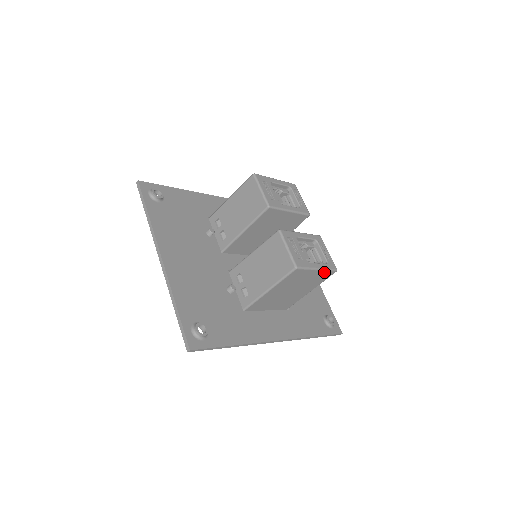
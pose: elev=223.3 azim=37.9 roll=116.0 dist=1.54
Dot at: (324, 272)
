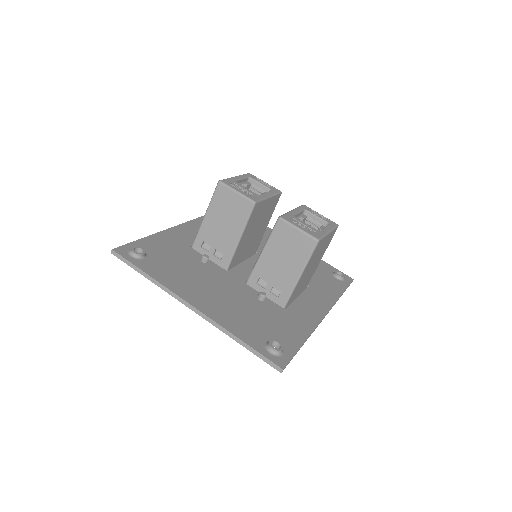
Dot at: (332, 232)
